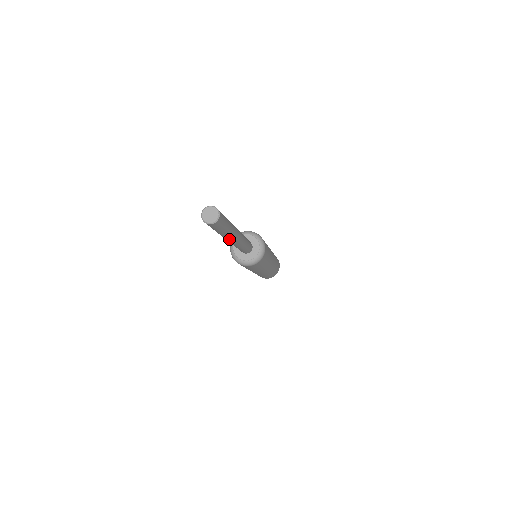
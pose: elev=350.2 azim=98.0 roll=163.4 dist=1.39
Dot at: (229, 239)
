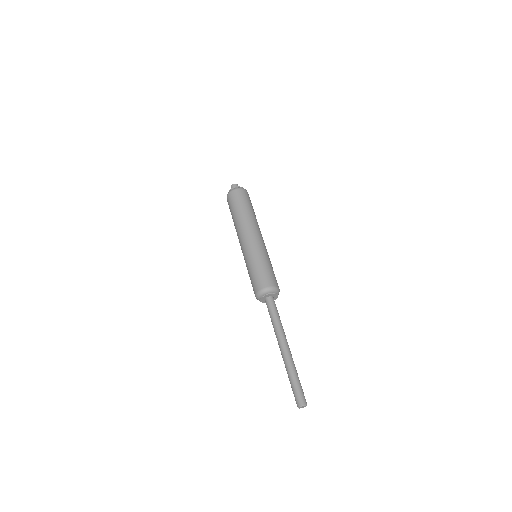
Dot at: occluded
